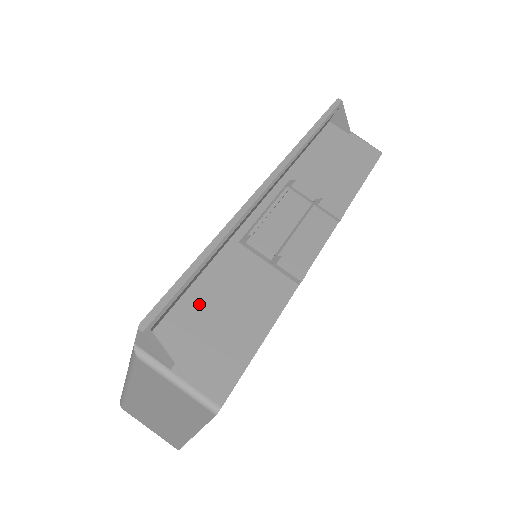
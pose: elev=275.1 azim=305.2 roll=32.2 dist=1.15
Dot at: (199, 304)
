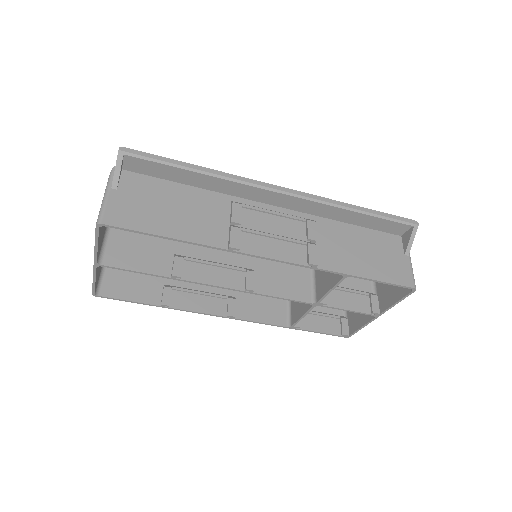
Dot at: (167, 191)
